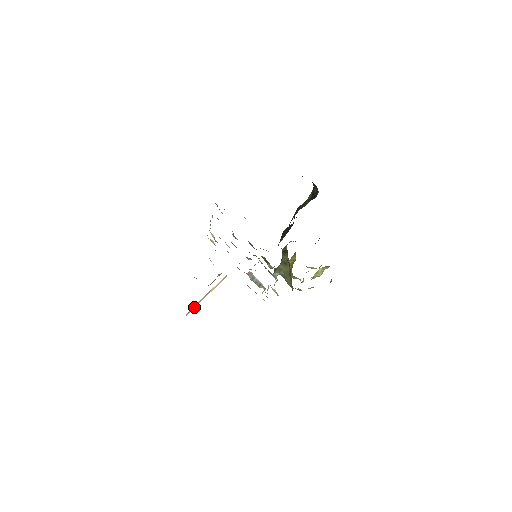
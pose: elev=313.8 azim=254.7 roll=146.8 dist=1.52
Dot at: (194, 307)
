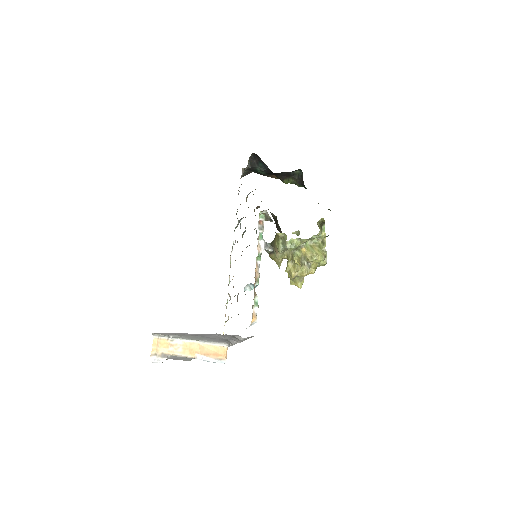
Dot at: (167, 354)
